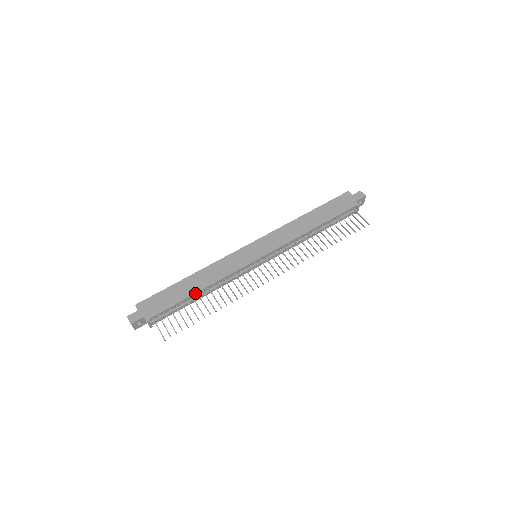
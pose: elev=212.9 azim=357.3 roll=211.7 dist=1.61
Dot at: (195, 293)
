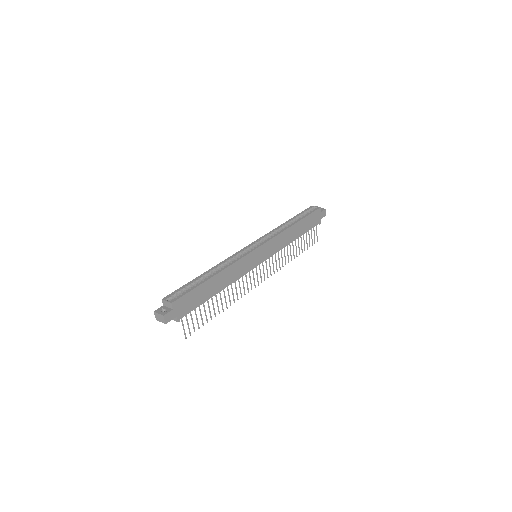
Dot at: occluded
